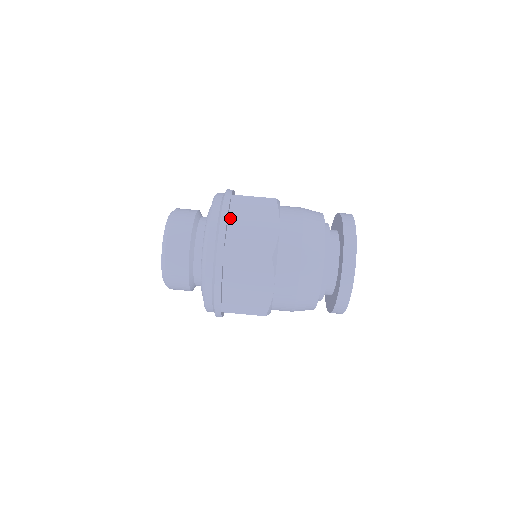
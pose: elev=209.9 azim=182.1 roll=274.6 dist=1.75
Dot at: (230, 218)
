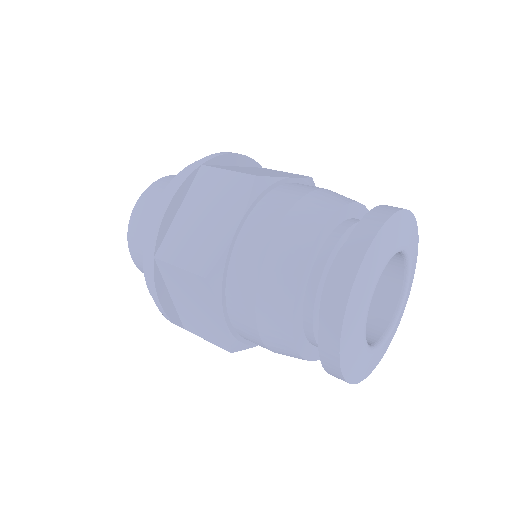
Dot at: occluded
